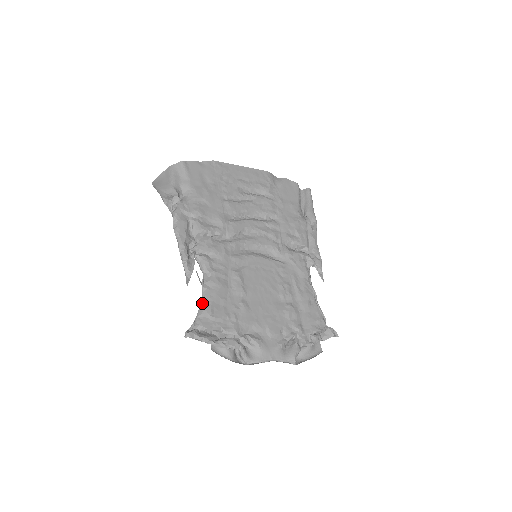
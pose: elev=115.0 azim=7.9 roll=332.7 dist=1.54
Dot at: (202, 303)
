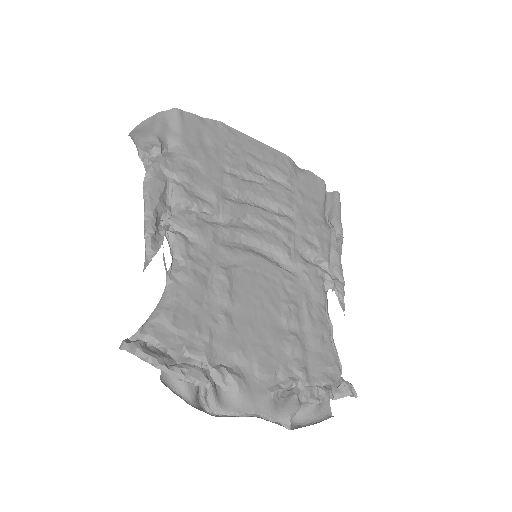
Dot at: (161, 302)
